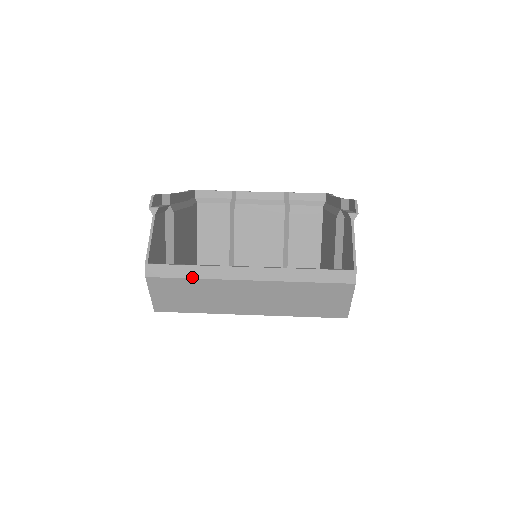
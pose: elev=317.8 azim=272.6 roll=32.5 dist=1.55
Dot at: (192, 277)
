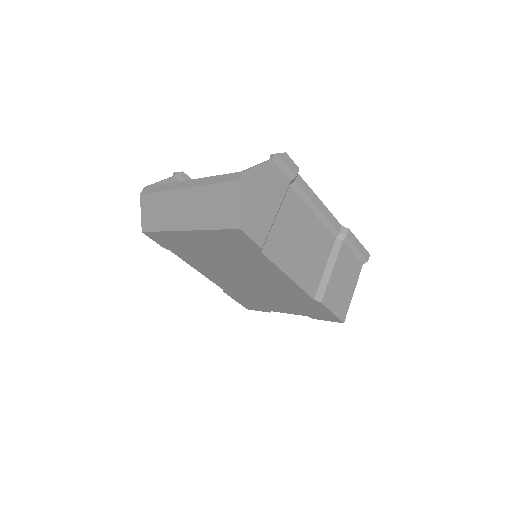
Dot at: (158, 191)
